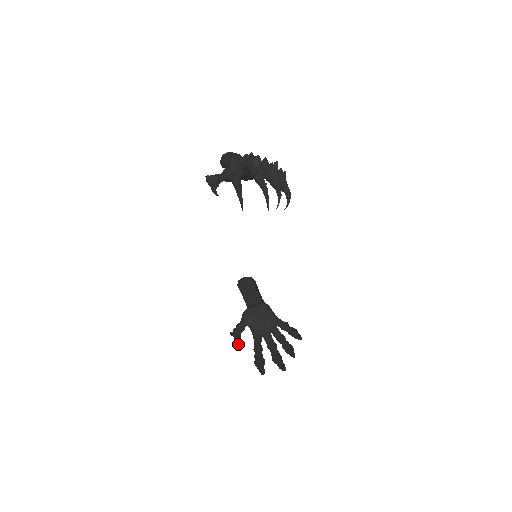
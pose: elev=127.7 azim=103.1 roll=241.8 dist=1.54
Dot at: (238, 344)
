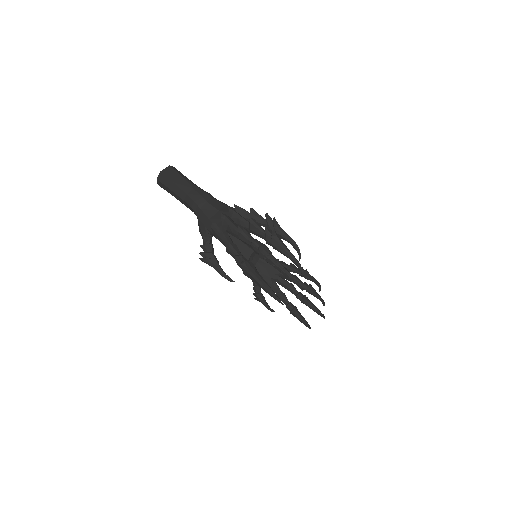
Dot at: occluded
